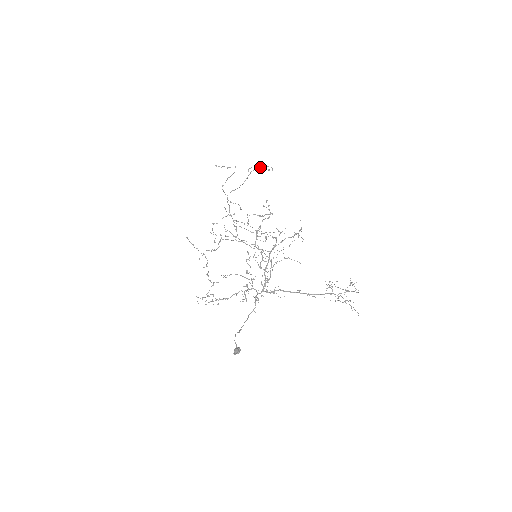
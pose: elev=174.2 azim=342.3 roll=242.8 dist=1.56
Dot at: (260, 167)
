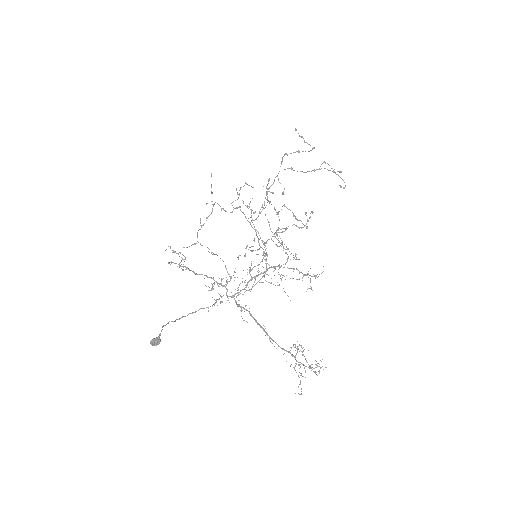
Dot at: (335, 172)
